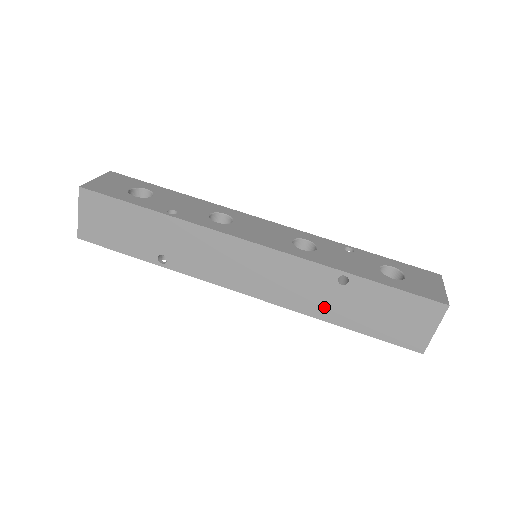
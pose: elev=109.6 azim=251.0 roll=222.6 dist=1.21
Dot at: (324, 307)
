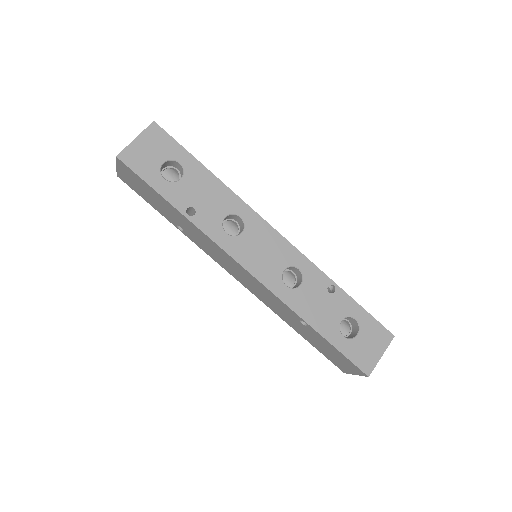
Dot at: (288, 320)
